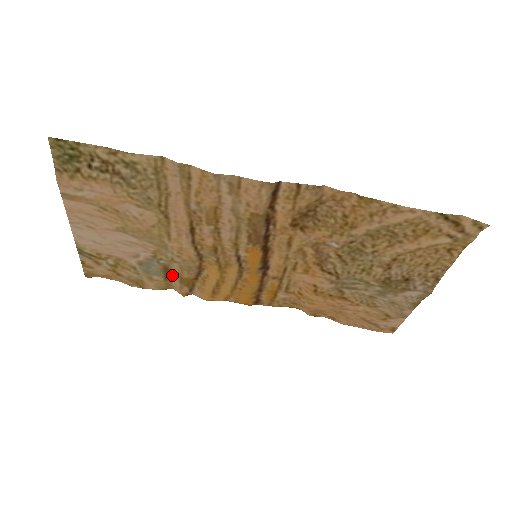
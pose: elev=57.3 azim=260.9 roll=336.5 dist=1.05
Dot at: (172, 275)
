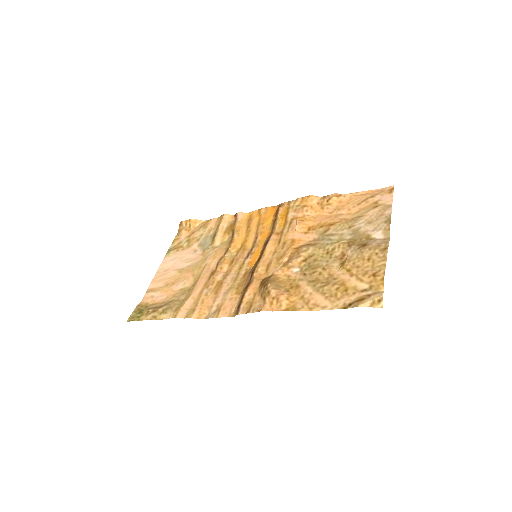
Dot at: (219, 230)
